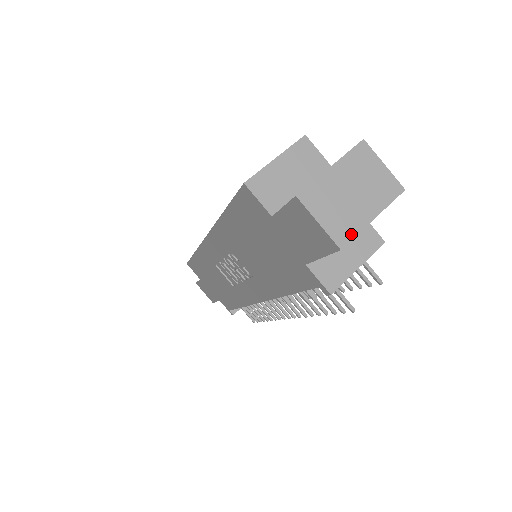
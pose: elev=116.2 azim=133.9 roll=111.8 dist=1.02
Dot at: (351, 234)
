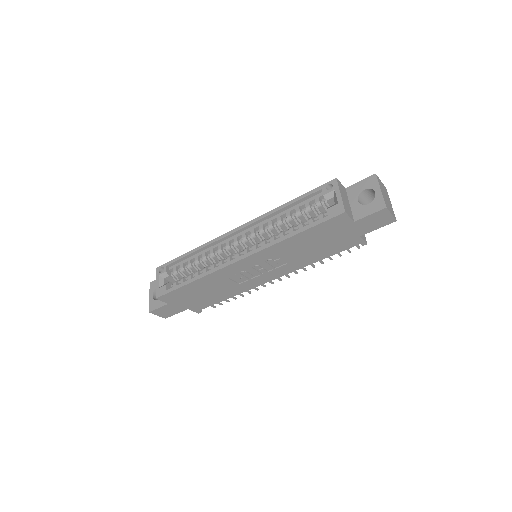
Dot at: occluded
